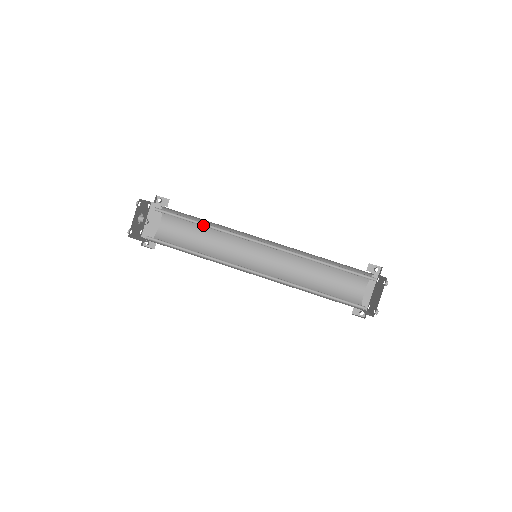
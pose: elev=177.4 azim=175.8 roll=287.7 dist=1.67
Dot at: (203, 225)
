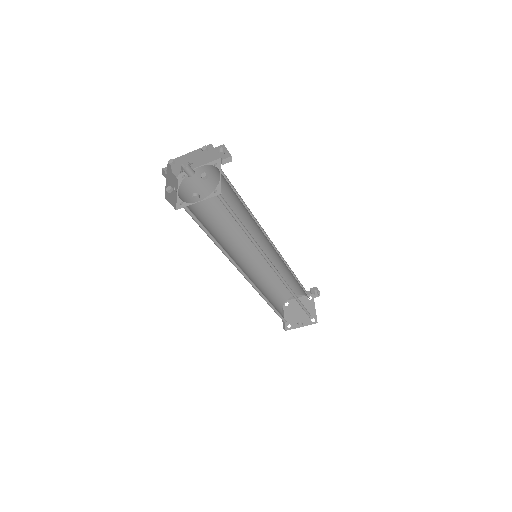
Dot at: (244, 229)
